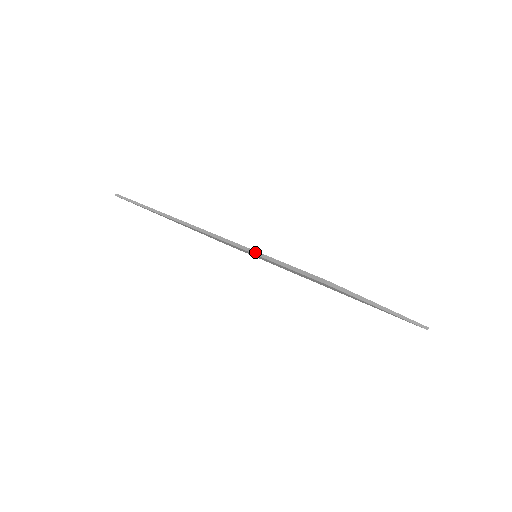
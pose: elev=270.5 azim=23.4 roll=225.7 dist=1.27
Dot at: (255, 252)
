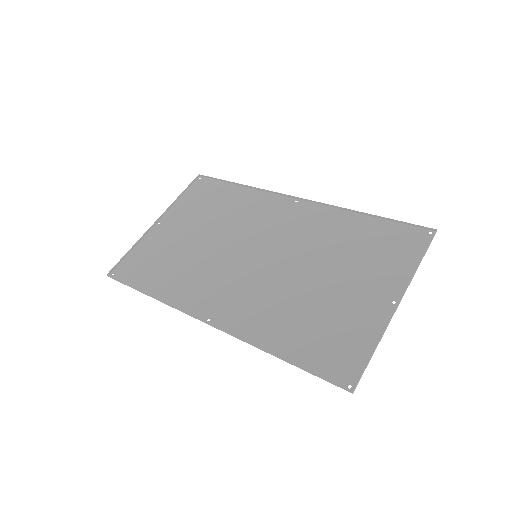
Dot at: (279, 358)
